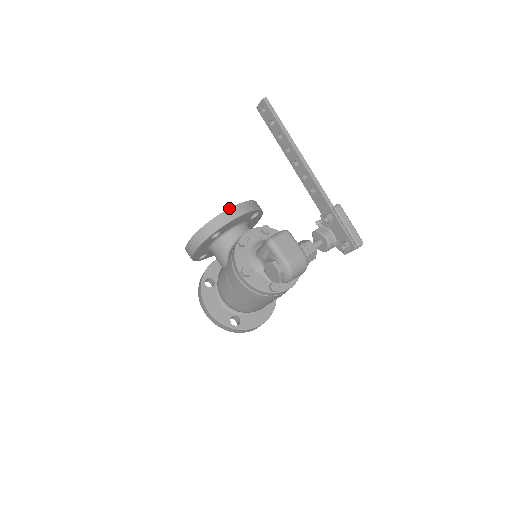
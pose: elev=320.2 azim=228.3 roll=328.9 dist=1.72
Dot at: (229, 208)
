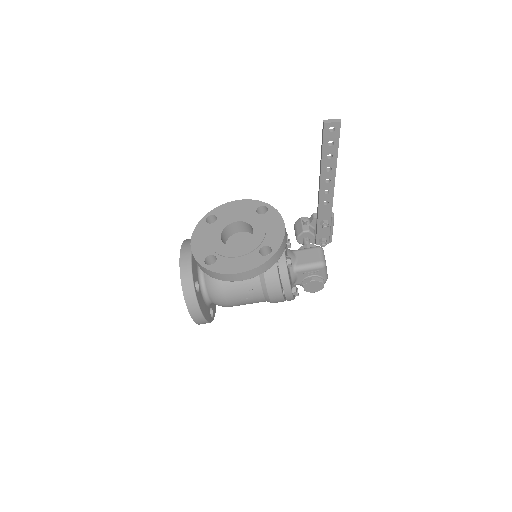
Dot at: (285, 231)
